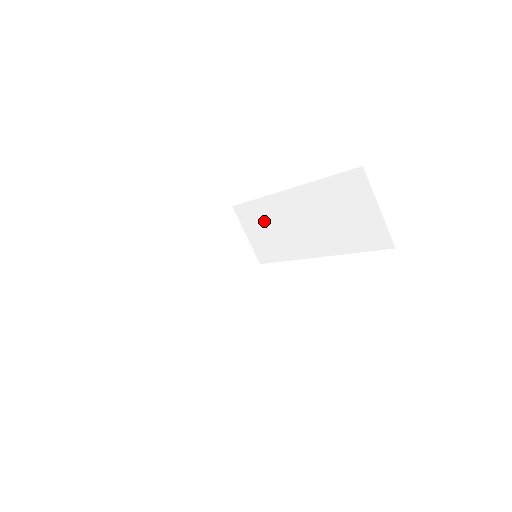
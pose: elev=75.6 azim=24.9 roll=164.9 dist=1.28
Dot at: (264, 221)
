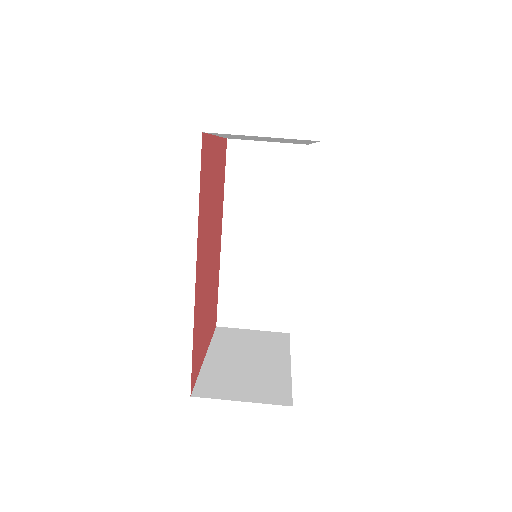
Dot at: (244, 290)
